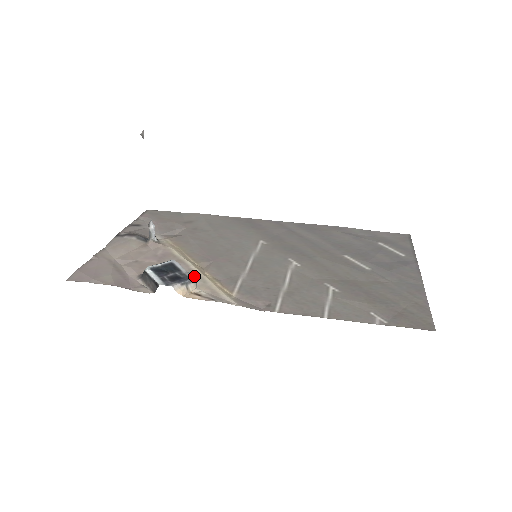
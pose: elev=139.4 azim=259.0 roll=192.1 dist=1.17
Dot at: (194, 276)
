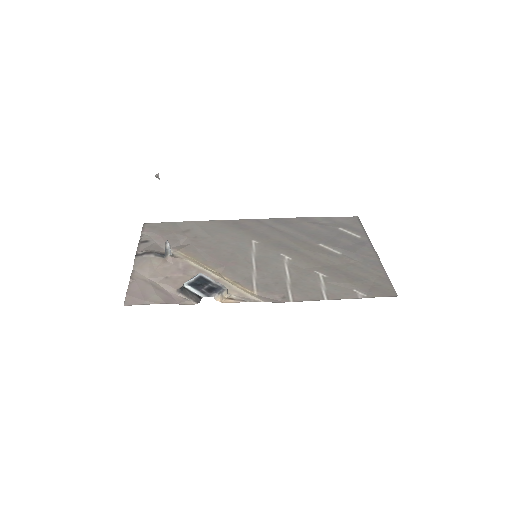
Dot at: occluded
